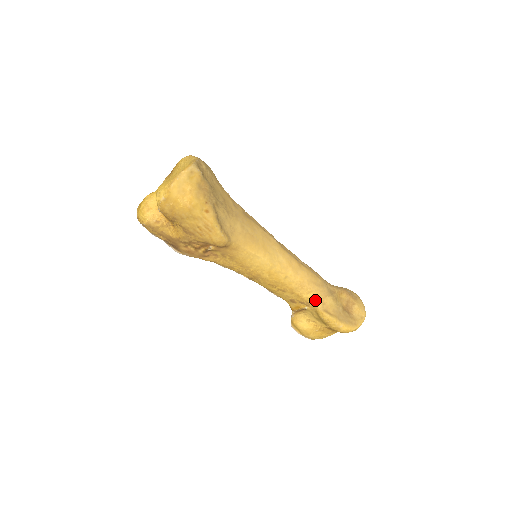
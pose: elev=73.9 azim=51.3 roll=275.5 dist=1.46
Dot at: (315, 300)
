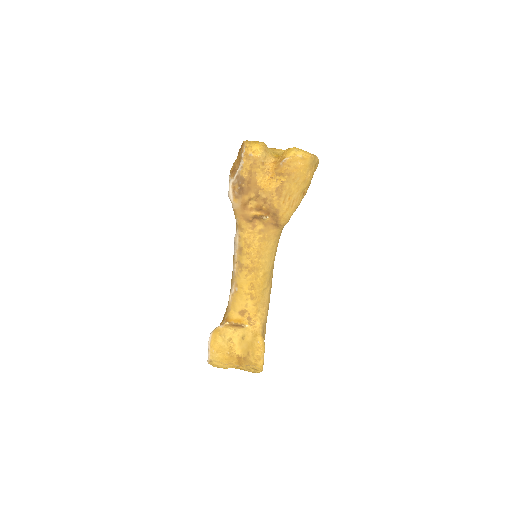
Dot at: (262, 324)
